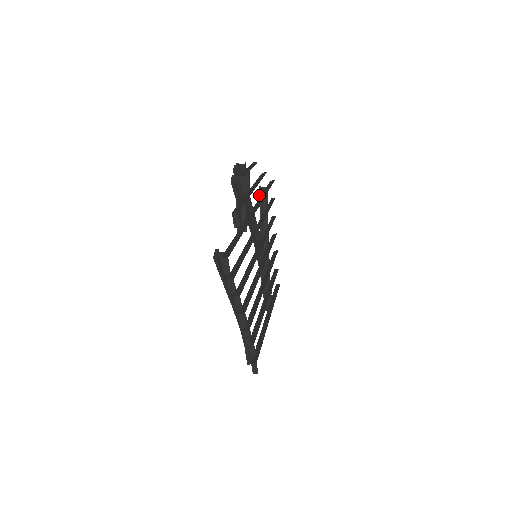
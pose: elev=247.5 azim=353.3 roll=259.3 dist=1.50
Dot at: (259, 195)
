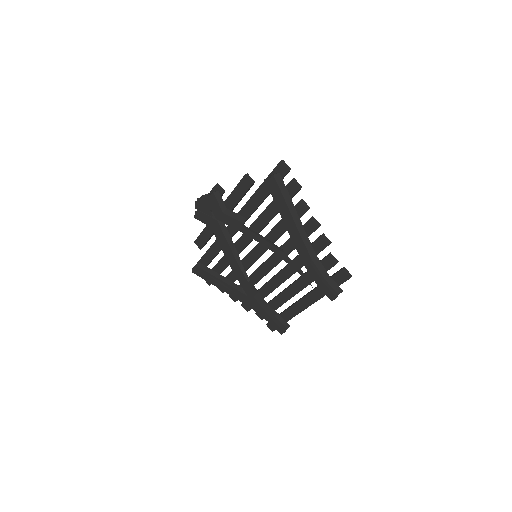
Dot at: (198, 271)
